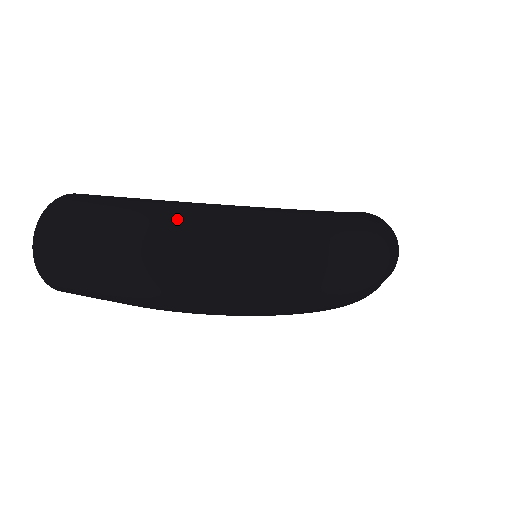
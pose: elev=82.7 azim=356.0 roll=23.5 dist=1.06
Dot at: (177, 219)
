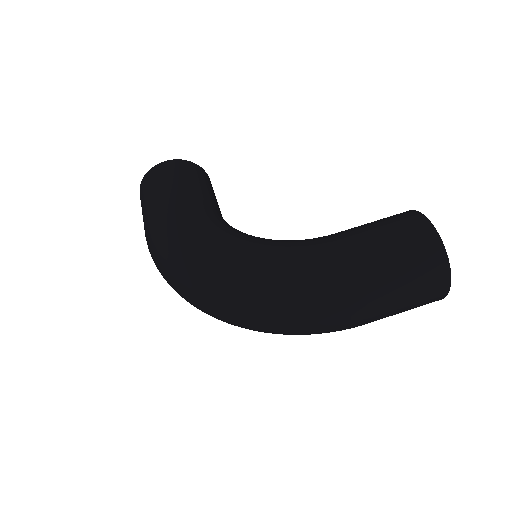
Dot at: (160, 242)
